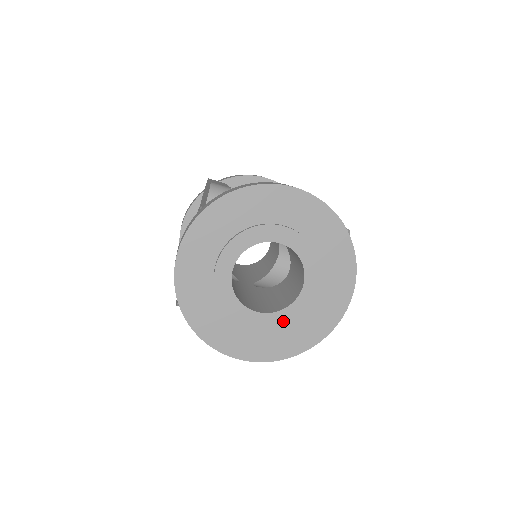
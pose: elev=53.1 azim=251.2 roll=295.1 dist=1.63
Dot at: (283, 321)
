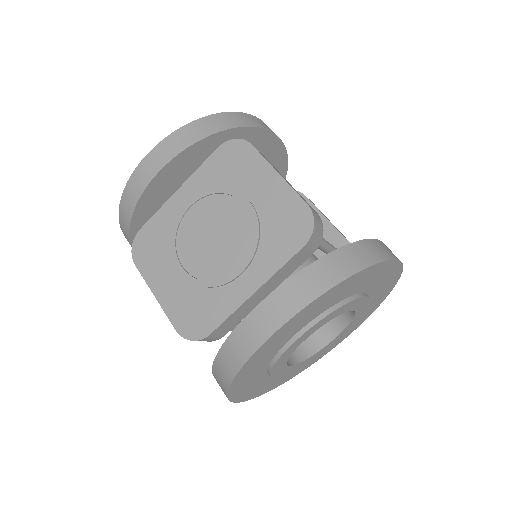
Dot at: (299, 367)
